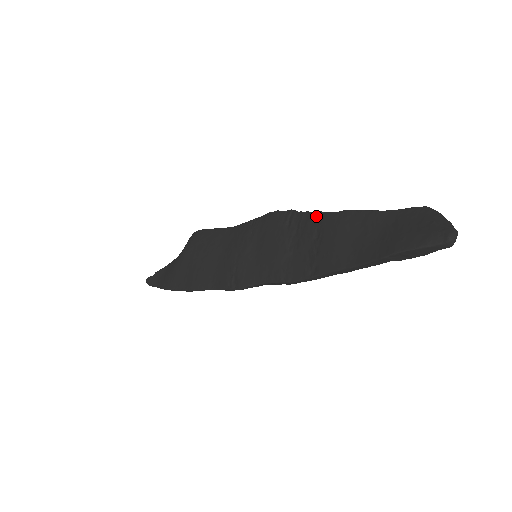
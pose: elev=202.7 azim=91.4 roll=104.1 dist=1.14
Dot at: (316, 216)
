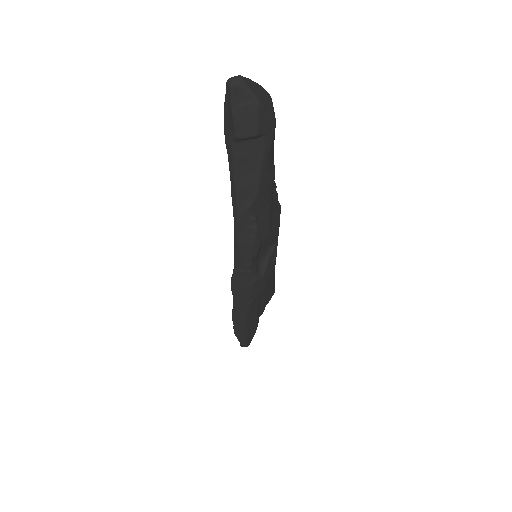
Dot at: occluded
